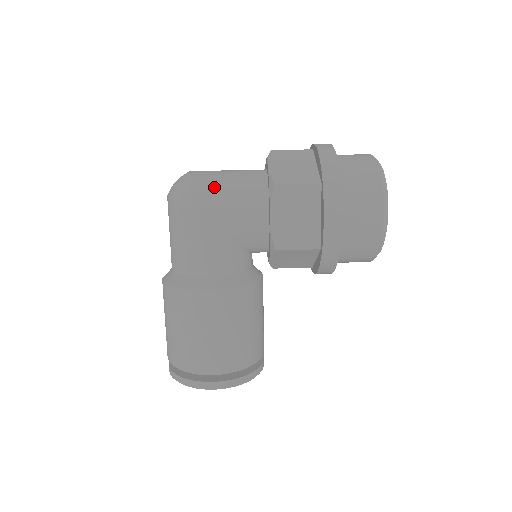
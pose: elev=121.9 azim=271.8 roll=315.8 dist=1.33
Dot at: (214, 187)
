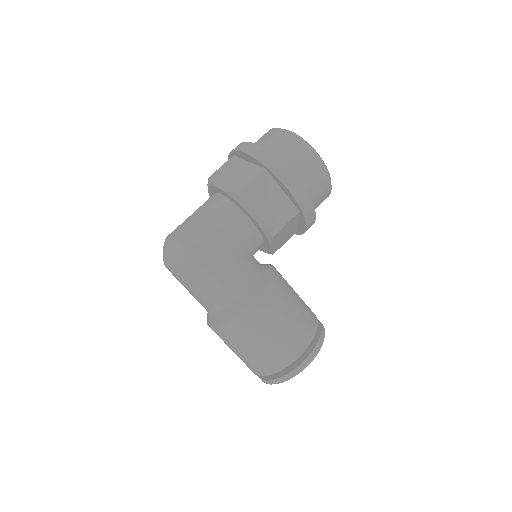
Dot at: (198, 231)
